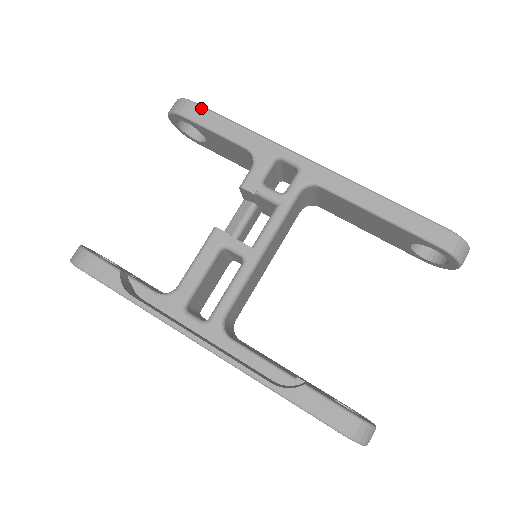
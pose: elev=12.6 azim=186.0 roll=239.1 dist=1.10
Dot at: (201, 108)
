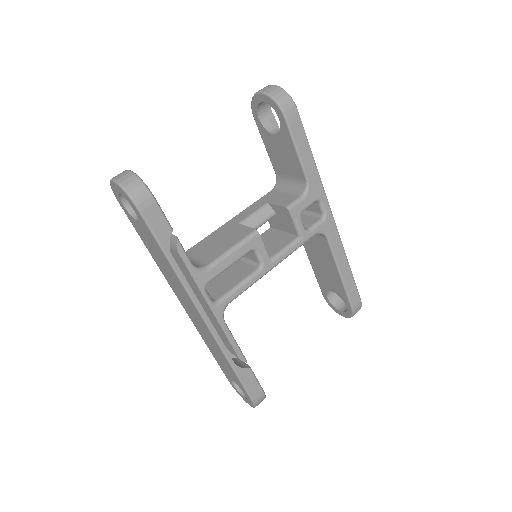
Dot at: (300, 121)
